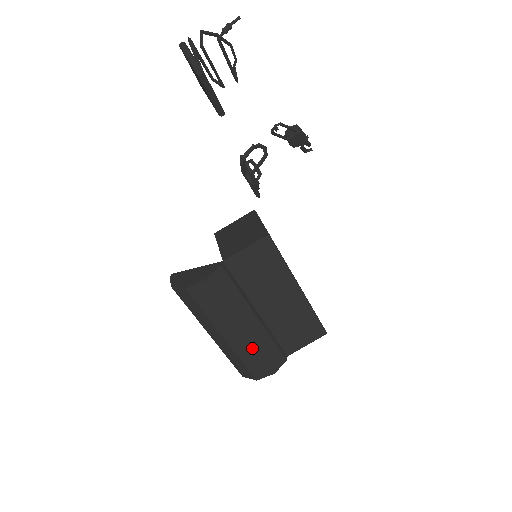
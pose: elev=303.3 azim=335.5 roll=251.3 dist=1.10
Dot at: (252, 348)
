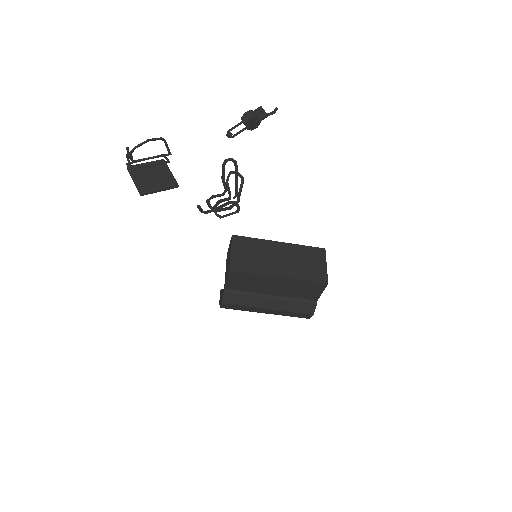
Dot at: (284, 312)
